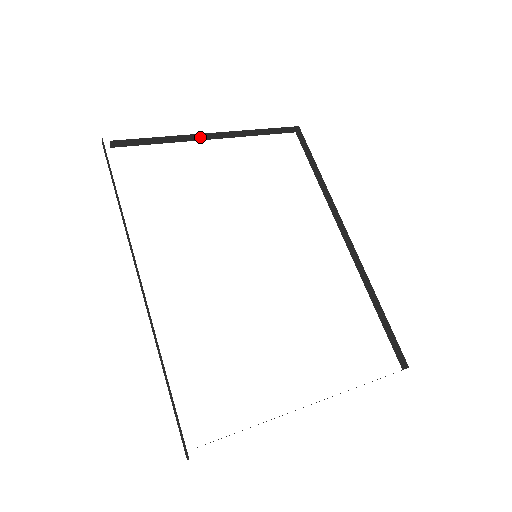
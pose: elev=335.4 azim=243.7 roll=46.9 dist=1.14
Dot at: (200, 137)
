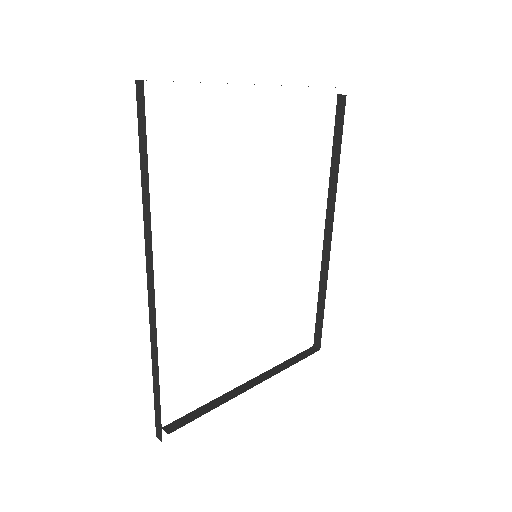
Dot at: occluded
